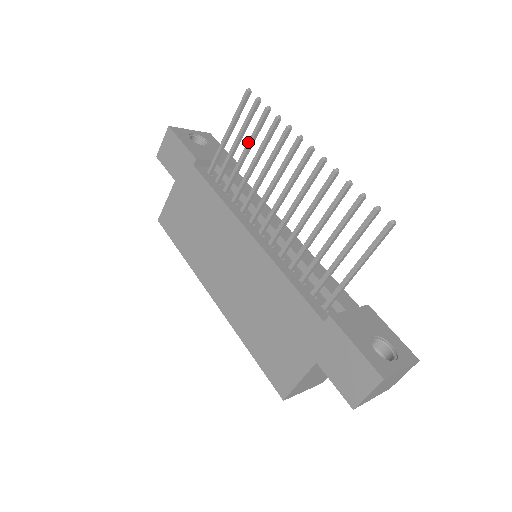
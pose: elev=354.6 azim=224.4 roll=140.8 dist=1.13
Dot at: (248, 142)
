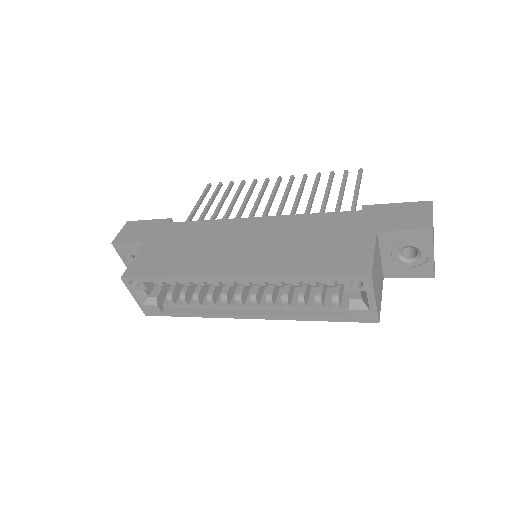
Dot at: (222, 198)
